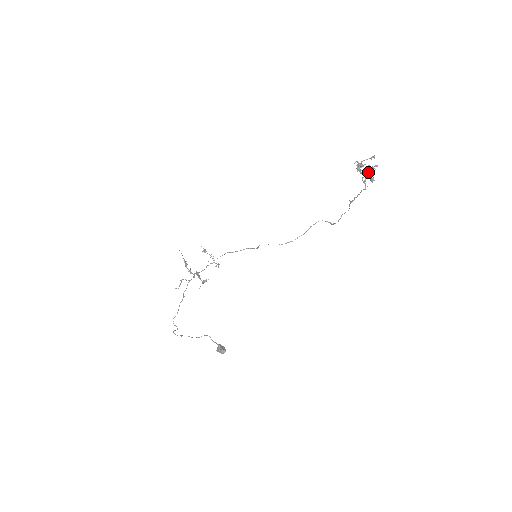
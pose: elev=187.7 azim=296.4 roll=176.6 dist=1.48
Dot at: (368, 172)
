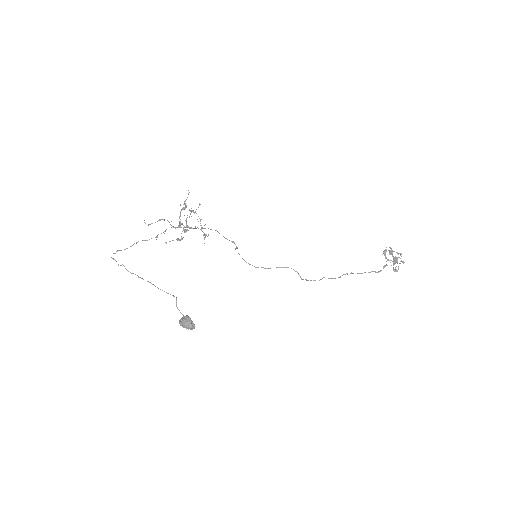
Dot at: (394, 262)
